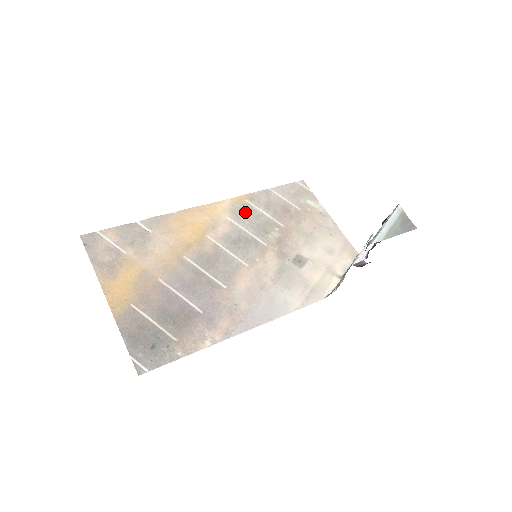
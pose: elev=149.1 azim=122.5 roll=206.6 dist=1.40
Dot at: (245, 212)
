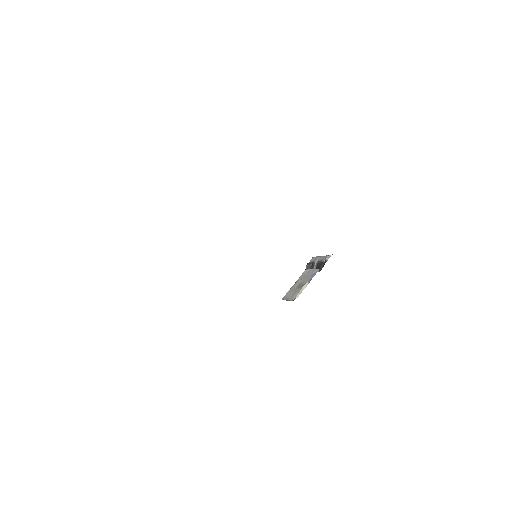
Dot at: occluded
